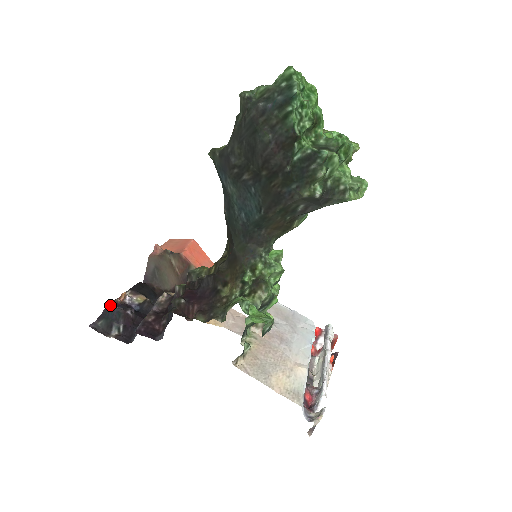
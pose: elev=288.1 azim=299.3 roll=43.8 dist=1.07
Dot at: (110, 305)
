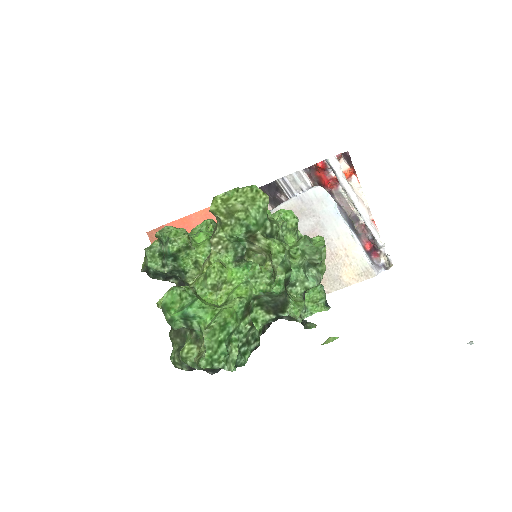
Dot at: occluded
